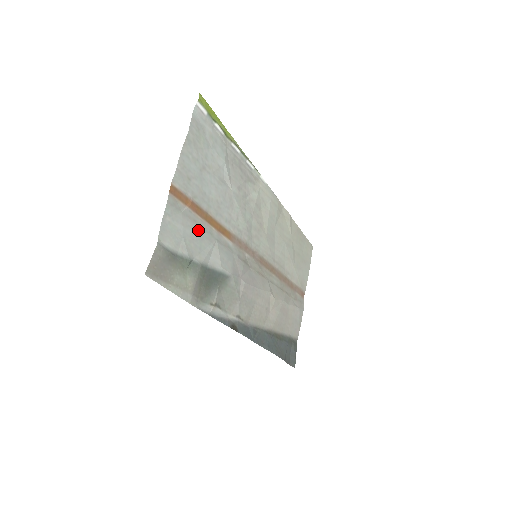
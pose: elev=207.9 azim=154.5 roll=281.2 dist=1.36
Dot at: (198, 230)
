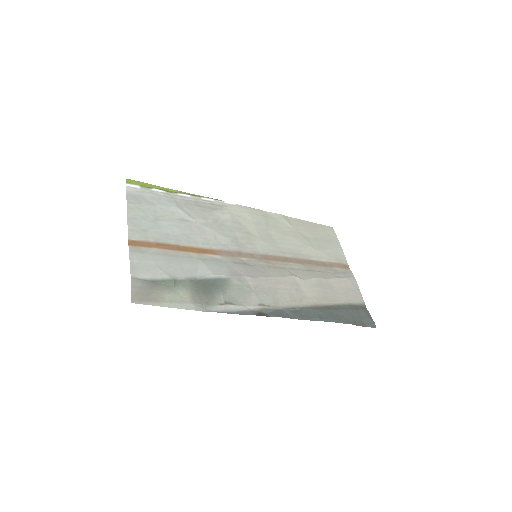
Dot at: (173, 259)
